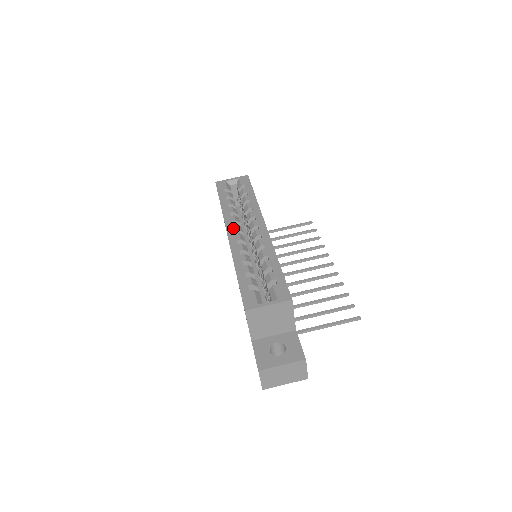
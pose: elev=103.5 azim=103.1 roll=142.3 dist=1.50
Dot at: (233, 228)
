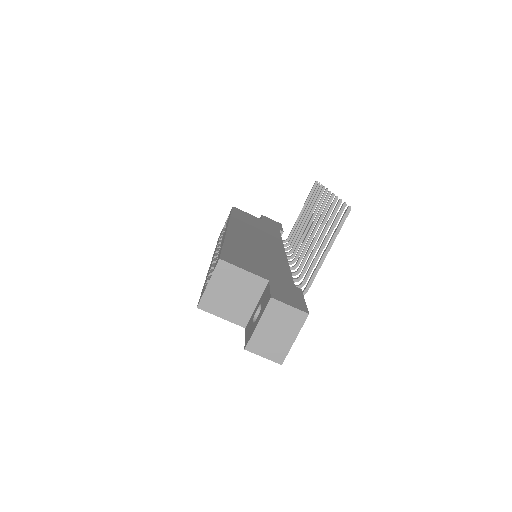
Dot at: (214, 254)
